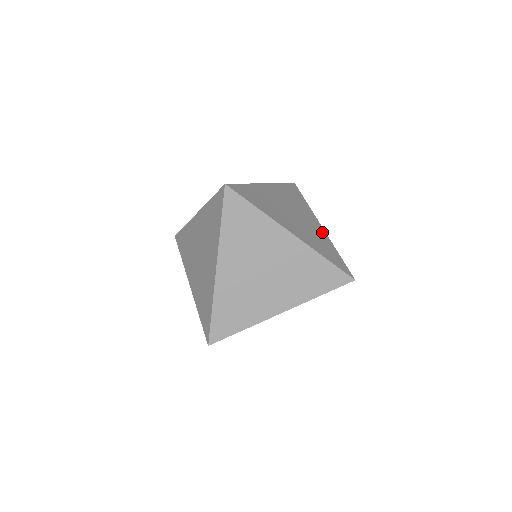
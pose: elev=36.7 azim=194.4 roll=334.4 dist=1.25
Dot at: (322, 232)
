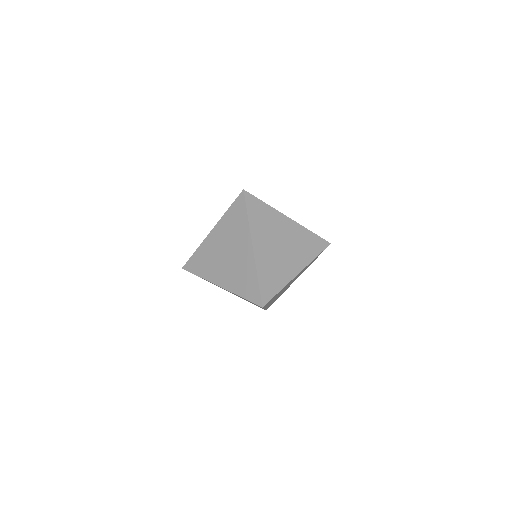
Dot at: occluded
